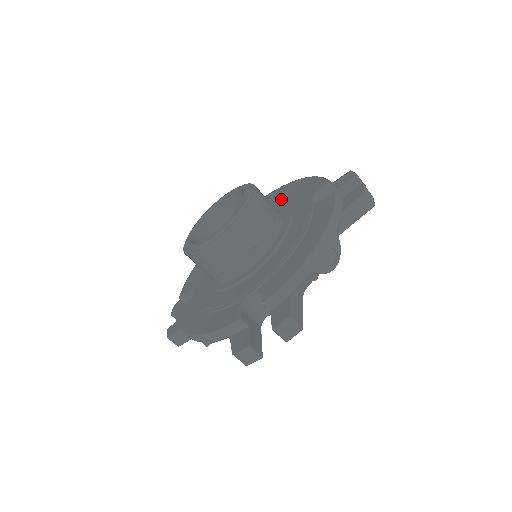
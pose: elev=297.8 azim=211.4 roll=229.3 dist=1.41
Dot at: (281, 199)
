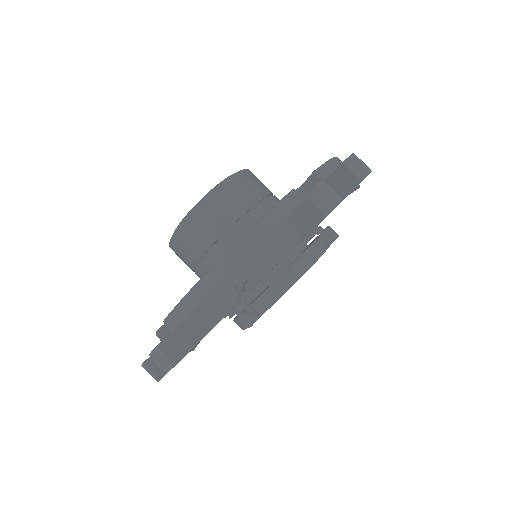
Dot at: occluded
